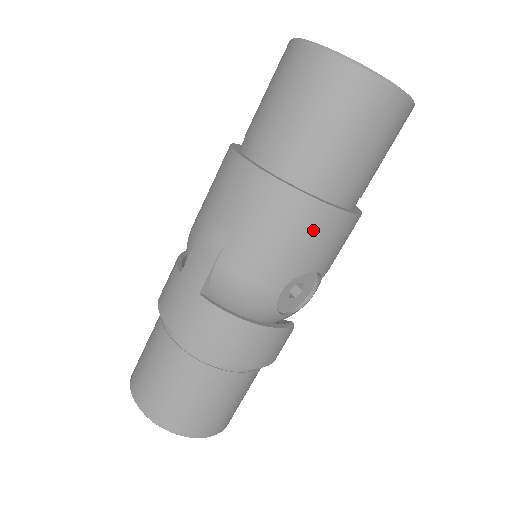
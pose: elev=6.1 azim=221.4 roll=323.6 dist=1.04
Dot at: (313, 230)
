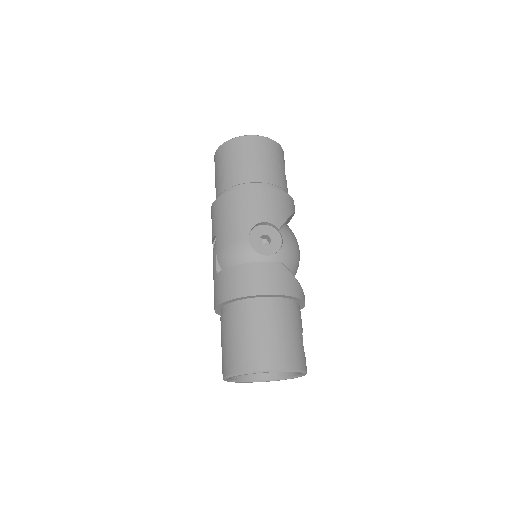
Dot at: (244, 202)
